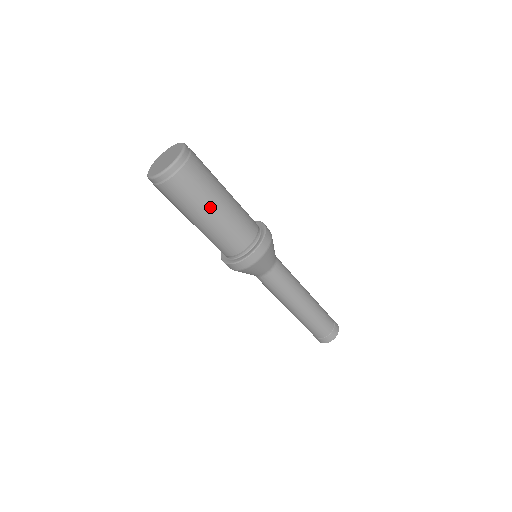
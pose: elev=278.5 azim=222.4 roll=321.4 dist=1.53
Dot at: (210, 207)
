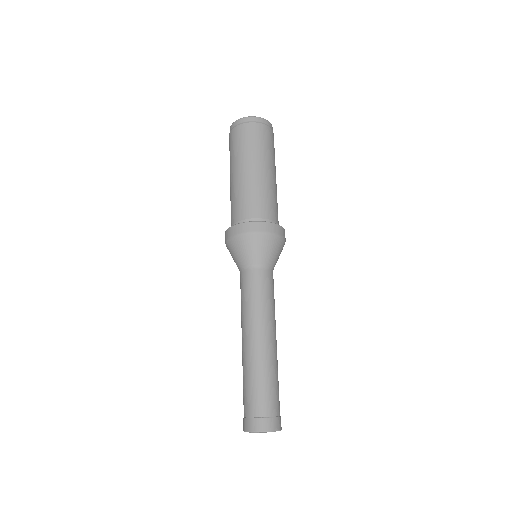
Dot at: (250, 162)
